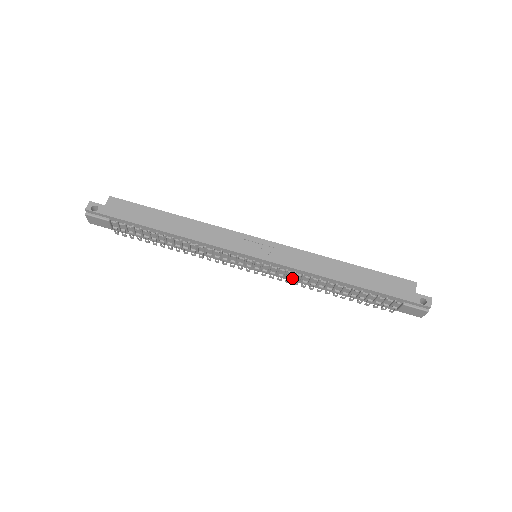
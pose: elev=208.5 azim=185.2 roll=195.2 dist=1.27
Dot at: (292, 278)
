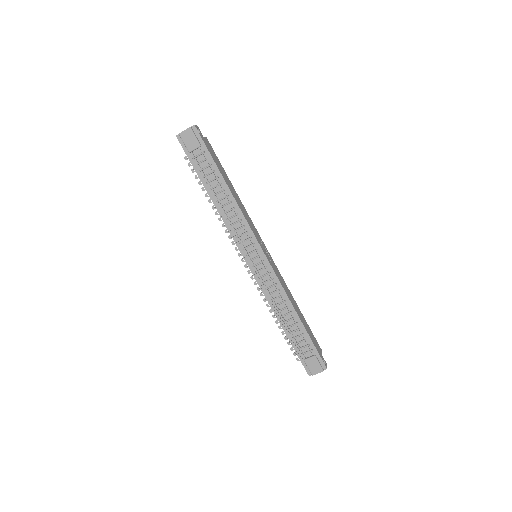
Dot at: (267, 288)
